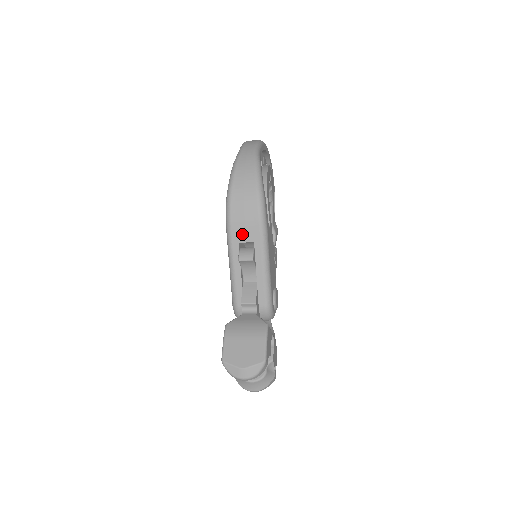
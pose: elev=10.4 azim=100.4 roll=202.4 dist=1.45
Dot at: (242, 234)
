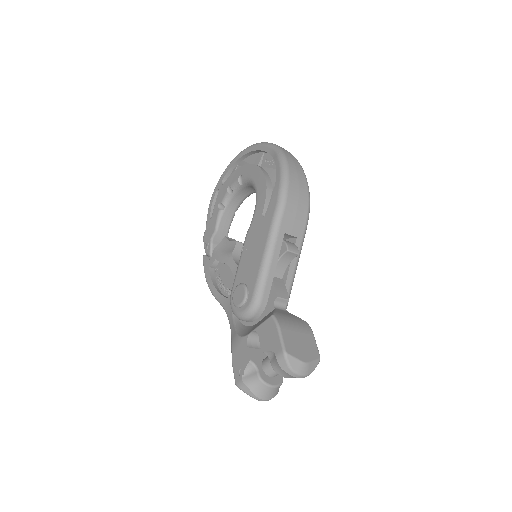
Dot at: (290, 225)
